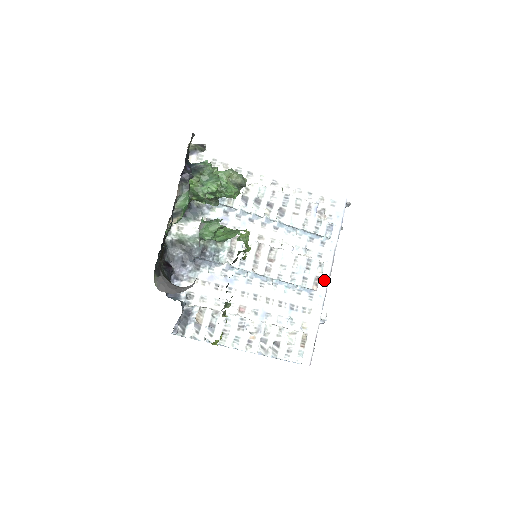
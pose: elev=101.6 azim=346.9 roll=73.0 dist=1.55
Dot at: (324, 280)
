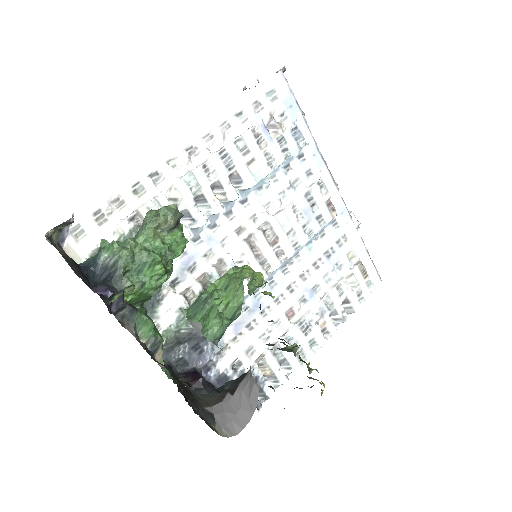
Dot at: (333, 194)
